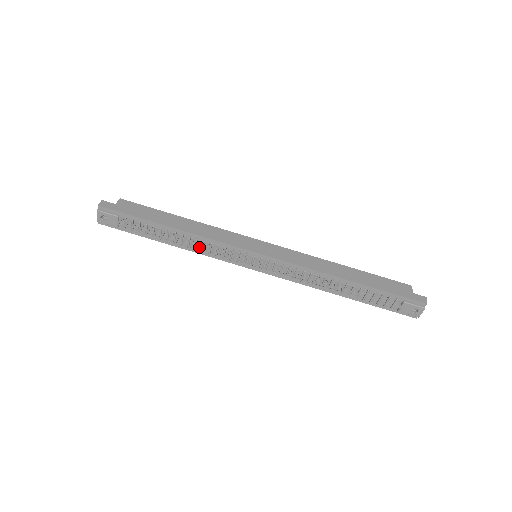
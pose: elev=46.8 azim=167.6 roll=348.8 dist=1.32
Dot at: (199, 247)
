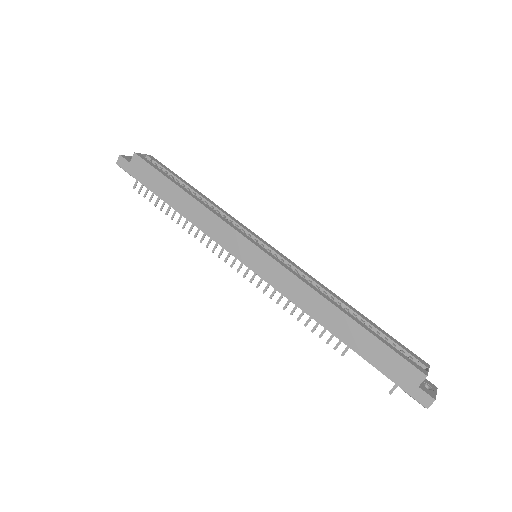
Dot at: occluded
